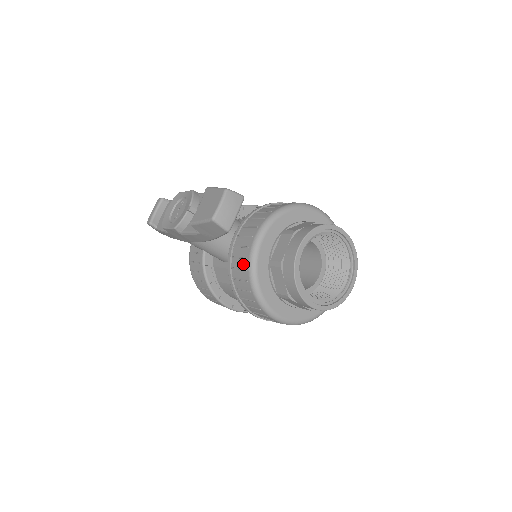
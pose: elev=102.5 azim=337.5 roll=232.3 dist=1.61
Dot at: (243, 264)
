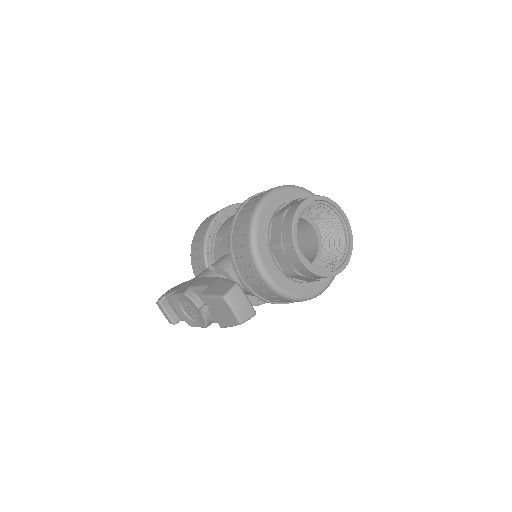
Dot at: (271, 294)
